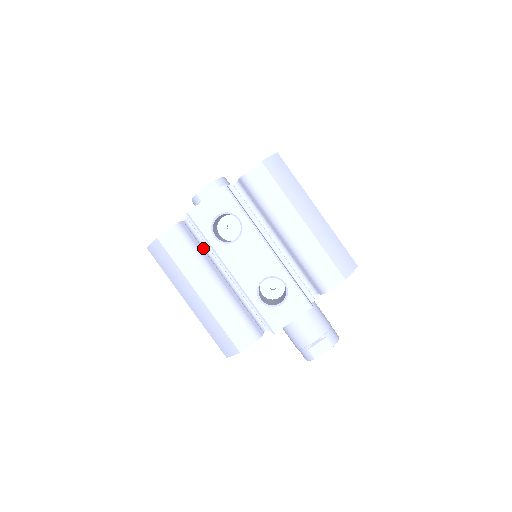
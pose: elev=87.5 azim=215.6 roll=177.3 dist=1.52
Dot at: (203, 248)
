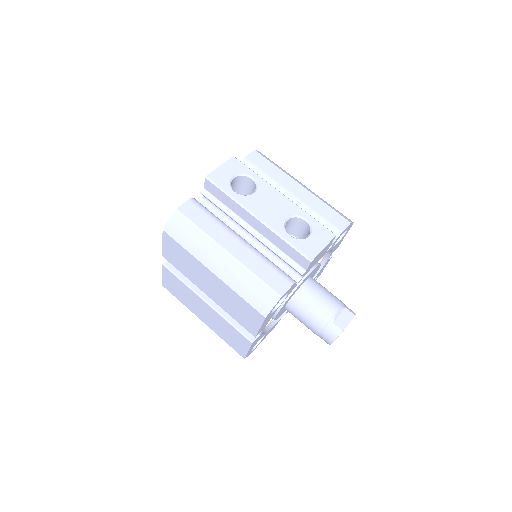
Dot at: occluded
